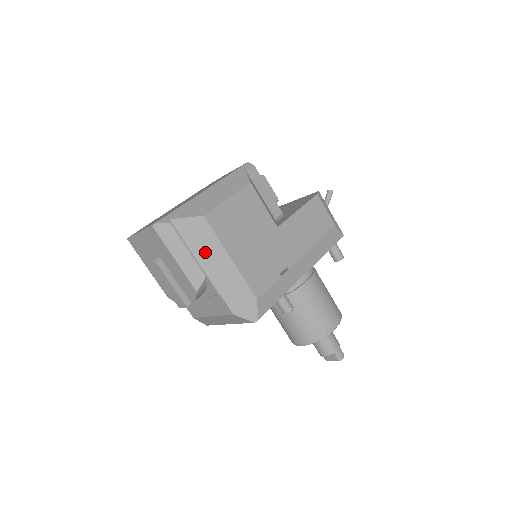
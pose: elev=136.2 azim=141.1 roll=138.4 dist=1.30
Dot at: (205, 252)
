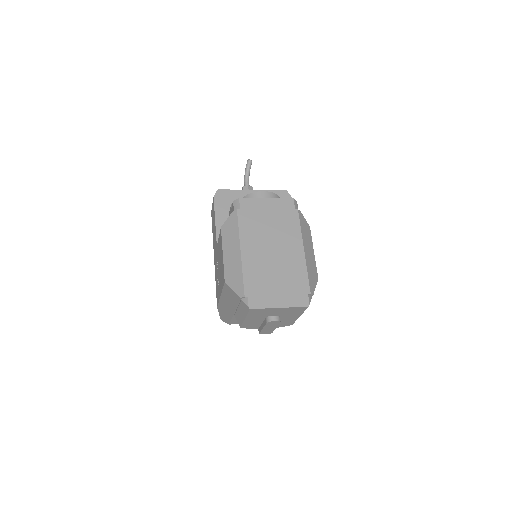
Dot at: occluded
